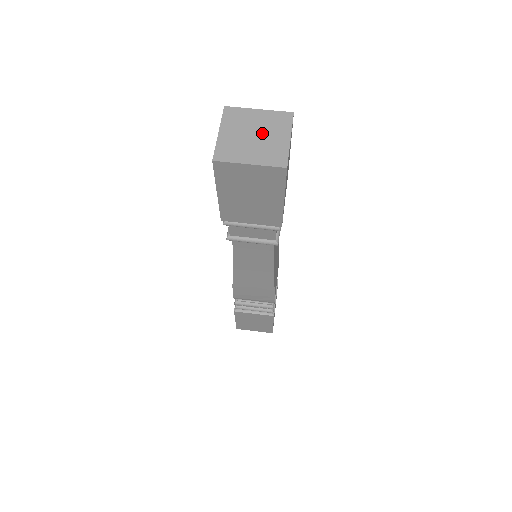
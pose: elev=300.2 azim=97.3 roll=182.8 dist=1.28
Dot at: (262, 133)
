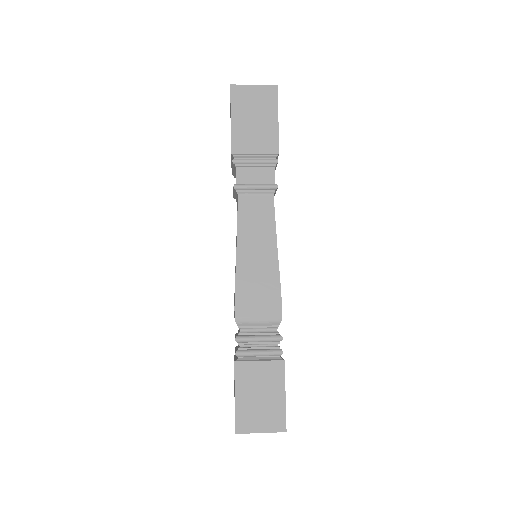
Dot at: occluded
